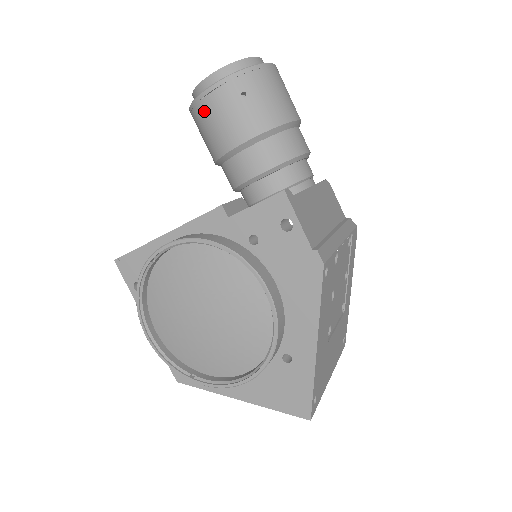
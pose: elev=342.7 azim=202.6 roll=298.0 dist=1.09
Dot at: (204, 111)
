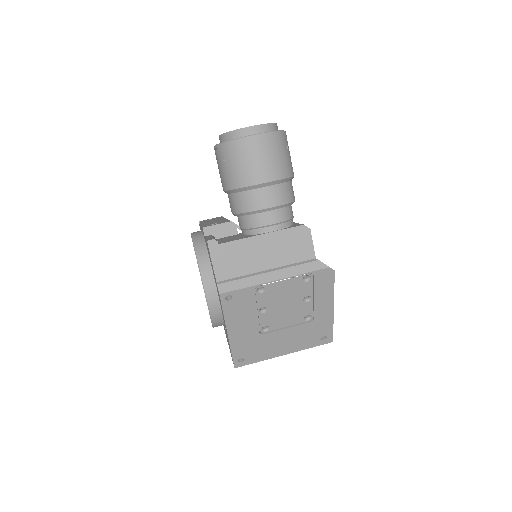
Dot at: occluded
